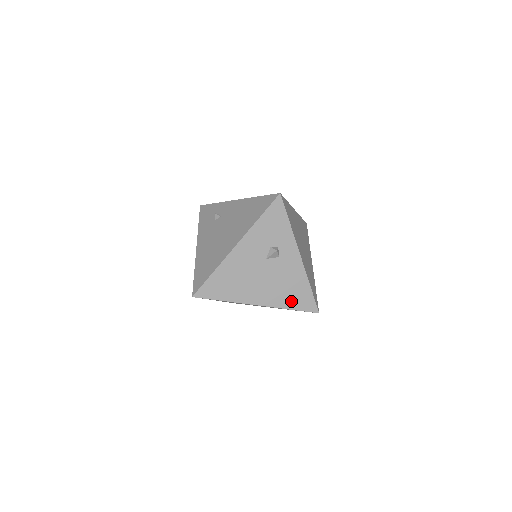
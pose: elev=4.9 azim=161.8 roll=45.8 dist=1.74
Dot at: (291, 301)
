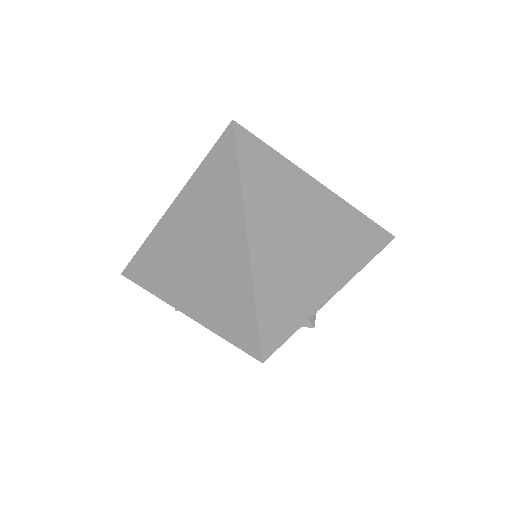
Dot at: occluded
